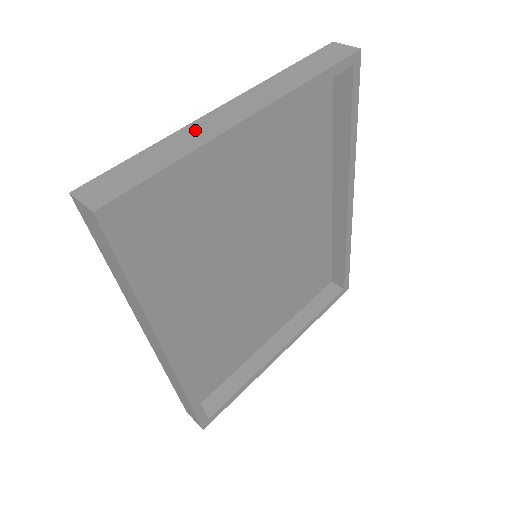
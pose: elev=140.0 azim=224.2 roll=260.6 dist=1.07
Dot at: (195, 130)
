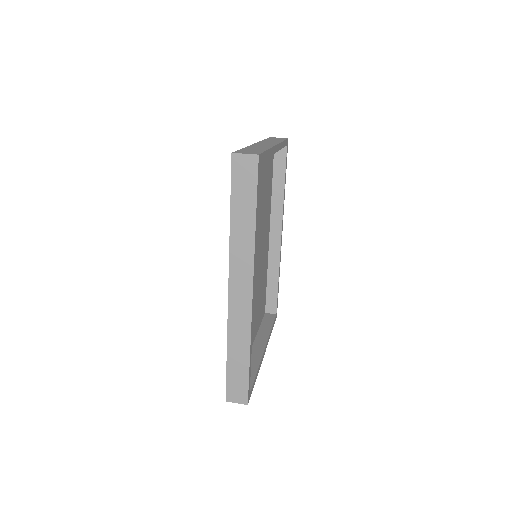
Dot at: (257, 146)
